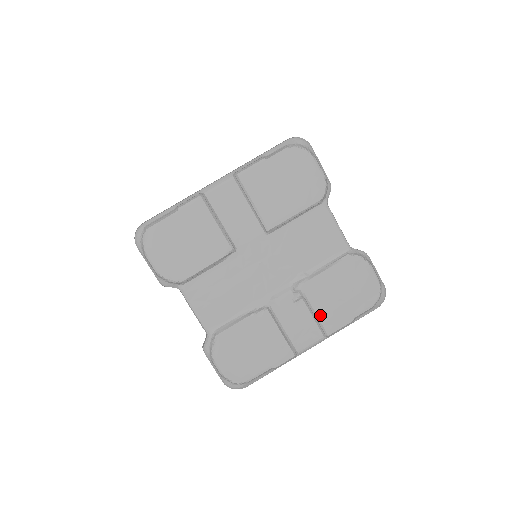
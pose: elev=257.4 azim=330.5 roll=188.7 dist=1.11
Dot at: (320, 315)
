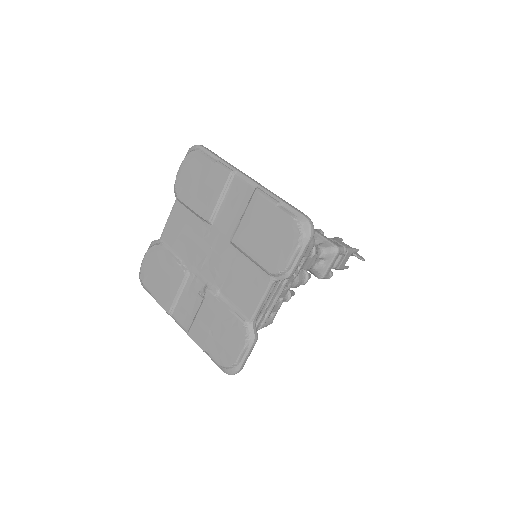
Dot at: (197, 320)
